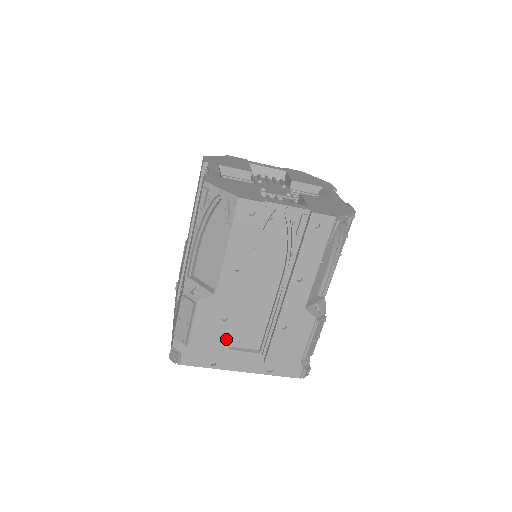
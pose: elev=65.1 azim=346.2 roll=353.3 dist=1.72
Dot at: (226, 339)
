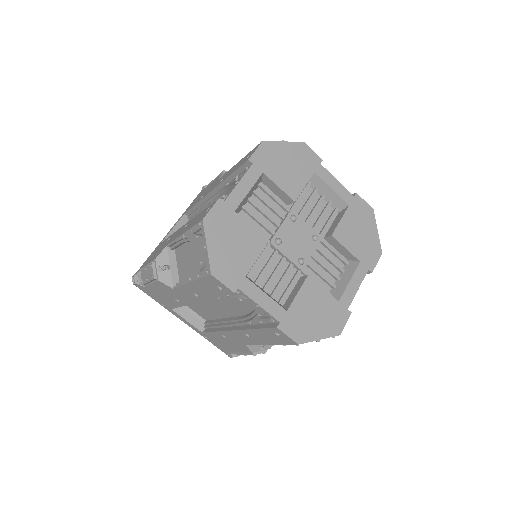
Dot at: occluded
